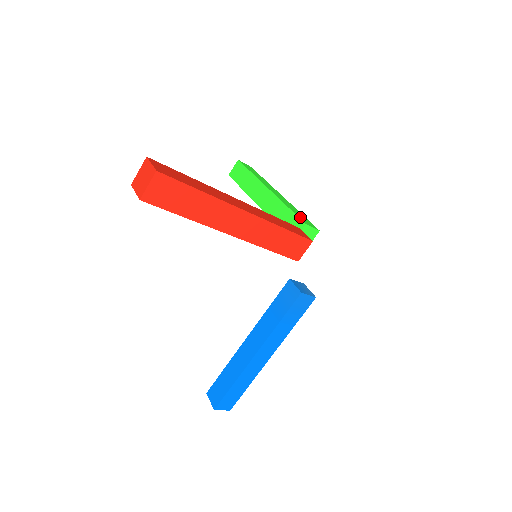
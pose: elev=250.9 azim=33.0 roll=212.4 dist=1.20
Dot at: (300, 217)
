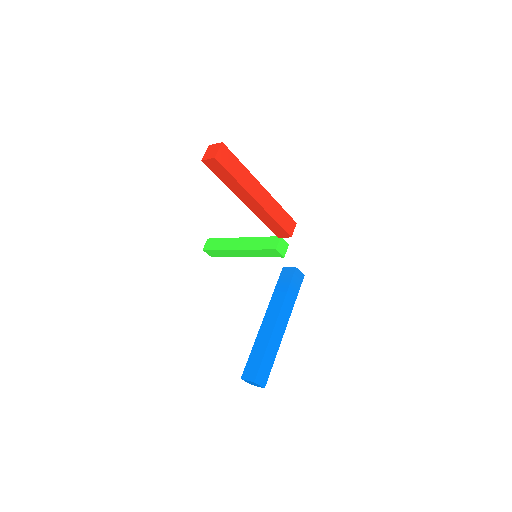
Dot at: occluded
